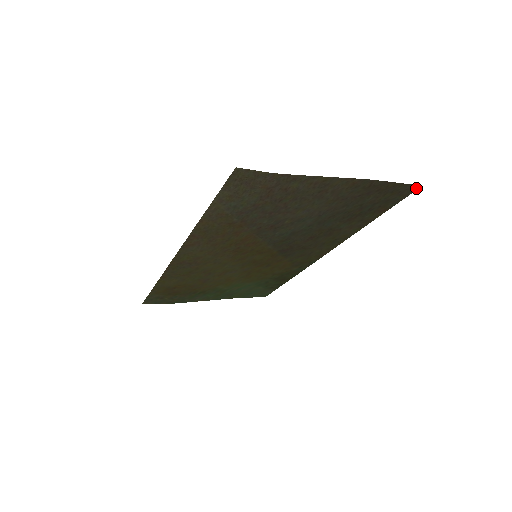
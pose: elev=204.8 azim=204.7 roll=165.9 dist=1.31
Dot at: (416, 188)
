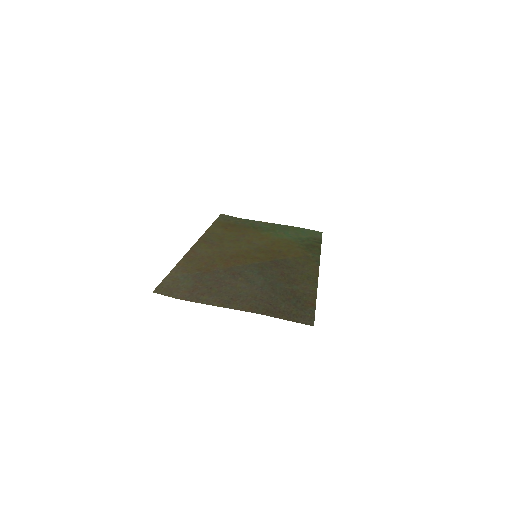
Dot at: (311, 323)
